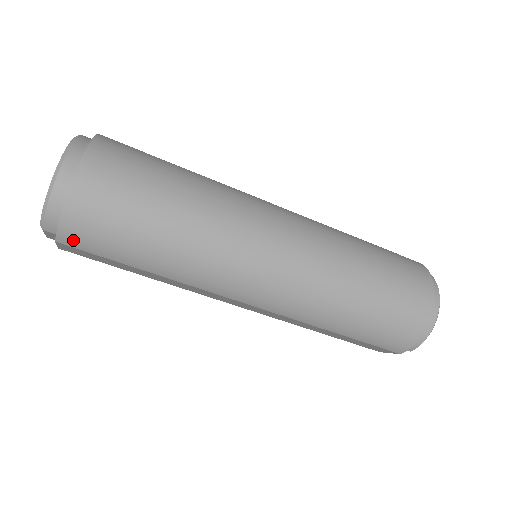
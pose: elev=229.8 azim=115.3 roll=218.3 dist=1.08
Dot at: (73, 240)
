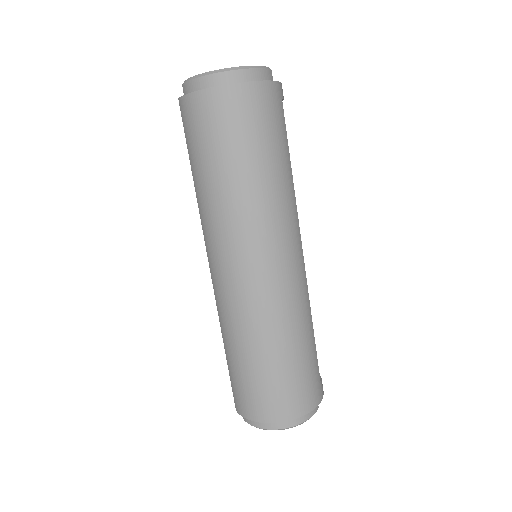
Dot at: (184, 111)
